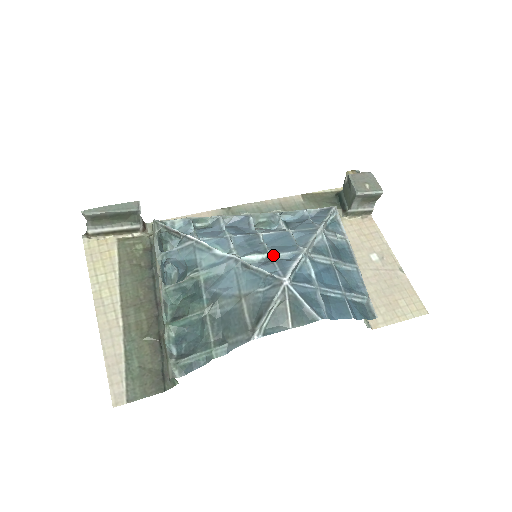
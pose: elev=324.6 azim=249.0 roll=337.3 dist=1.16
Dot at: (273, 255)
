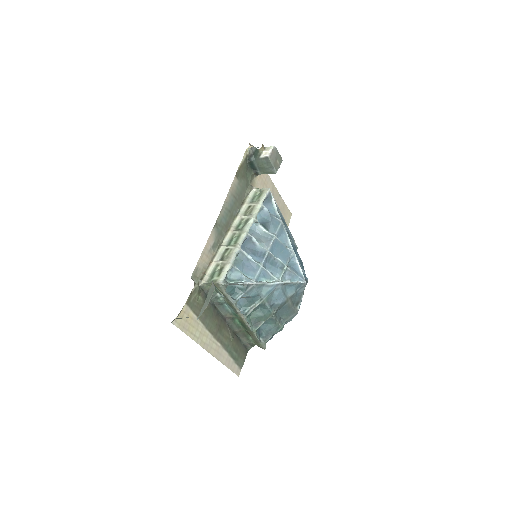
Dot at: (286, 265)
